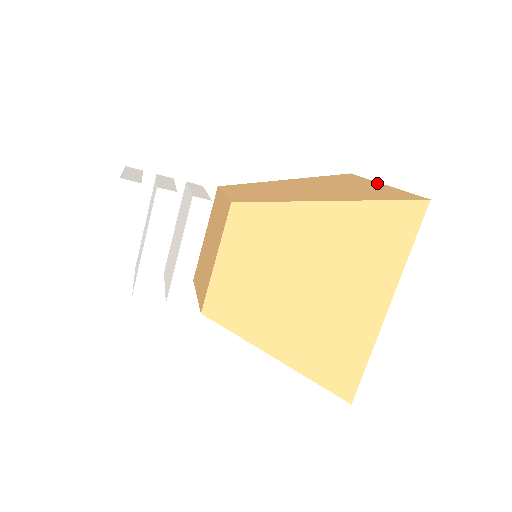
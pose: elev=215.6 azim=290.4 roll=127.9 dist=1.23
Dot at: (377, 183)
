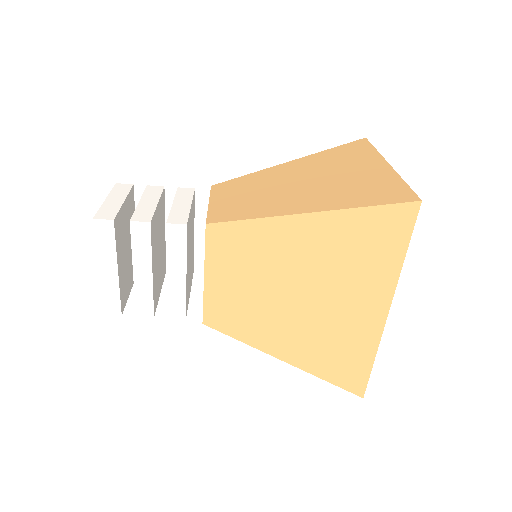
Dot at: (382, 161)
